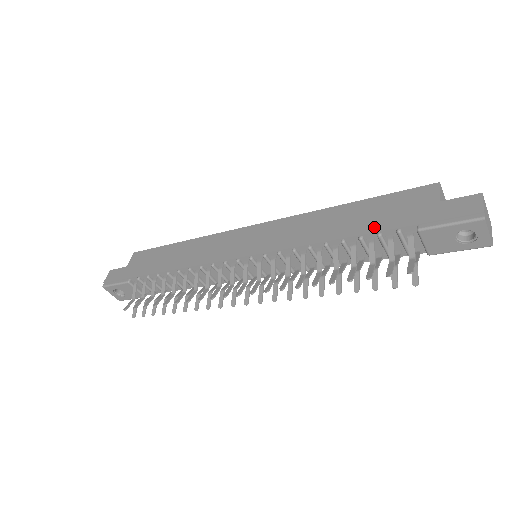
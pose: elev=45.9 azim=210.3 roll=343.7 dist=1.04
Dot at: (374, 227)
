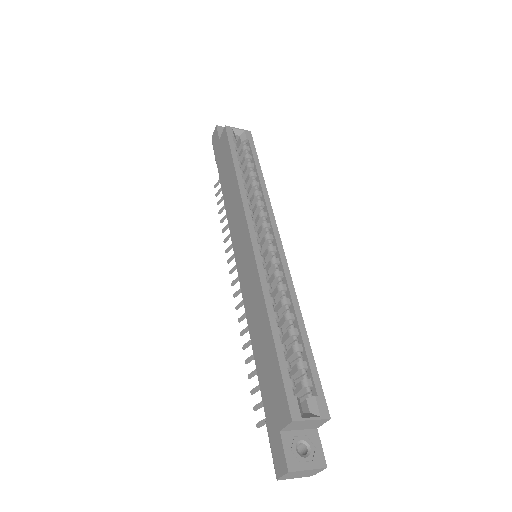
Dot at: (260, 377)
